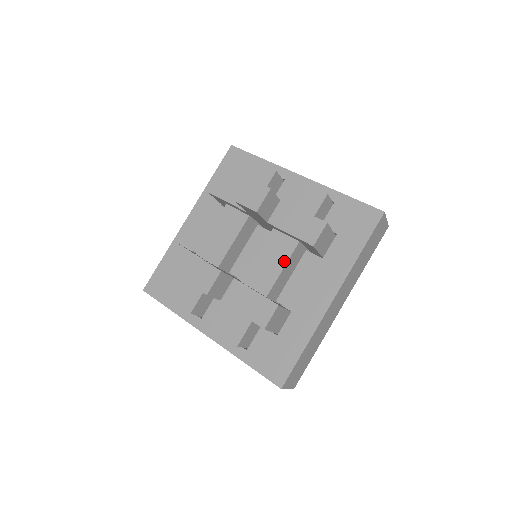
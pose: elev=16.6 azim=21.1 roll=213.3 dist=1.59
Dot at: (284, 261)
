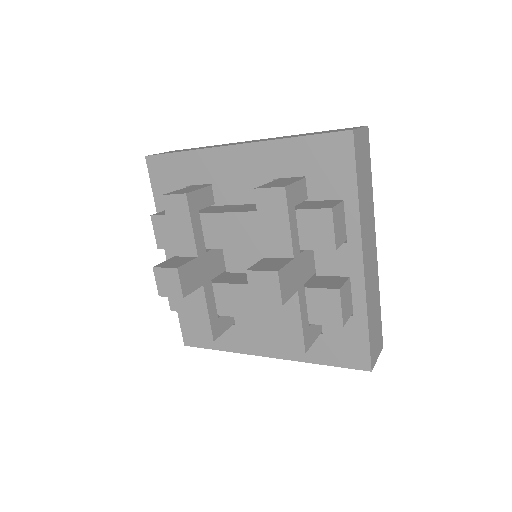
Dot at: (254, 315)
